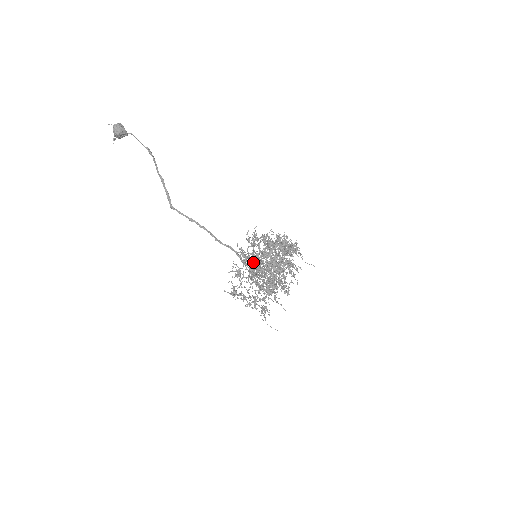
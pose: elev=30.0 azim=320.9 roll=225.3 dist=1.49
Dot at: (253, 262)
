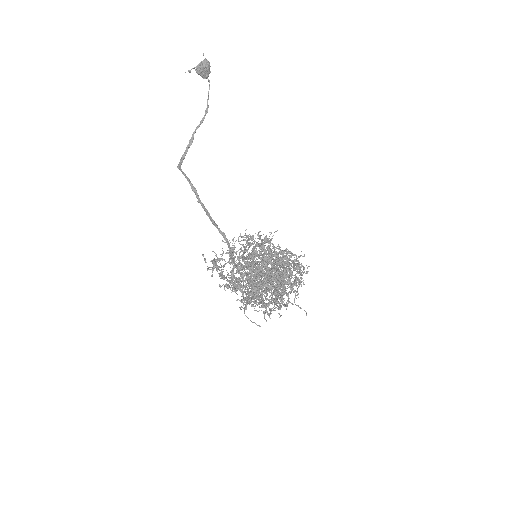
Dot at: occluded
